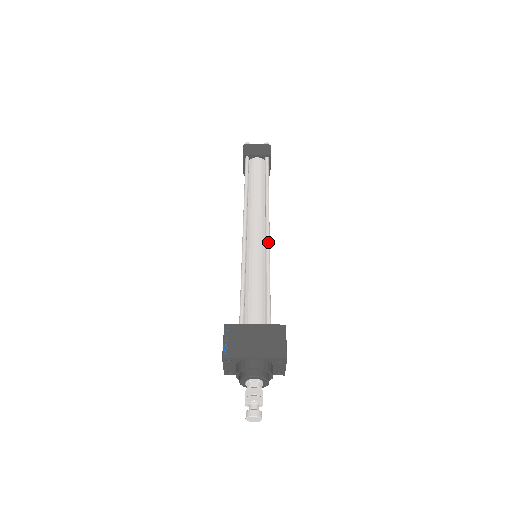
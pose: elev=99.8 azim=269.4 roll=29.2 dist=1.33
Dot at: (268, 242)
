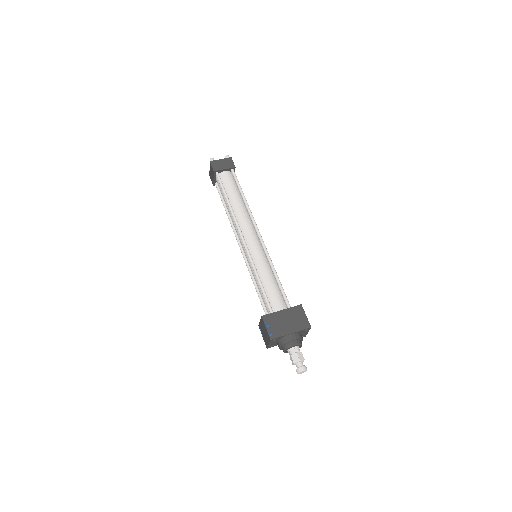
Dot at: (264, 244)
